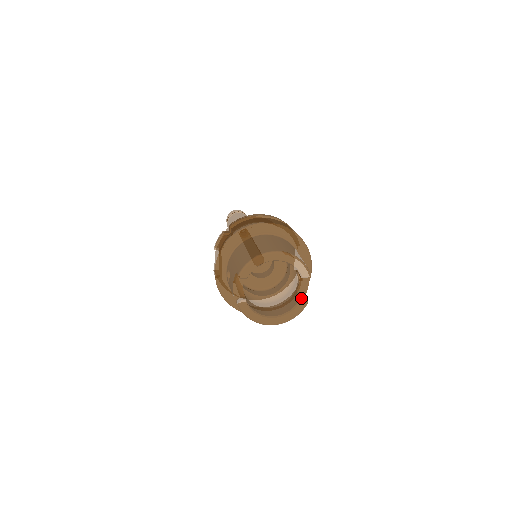
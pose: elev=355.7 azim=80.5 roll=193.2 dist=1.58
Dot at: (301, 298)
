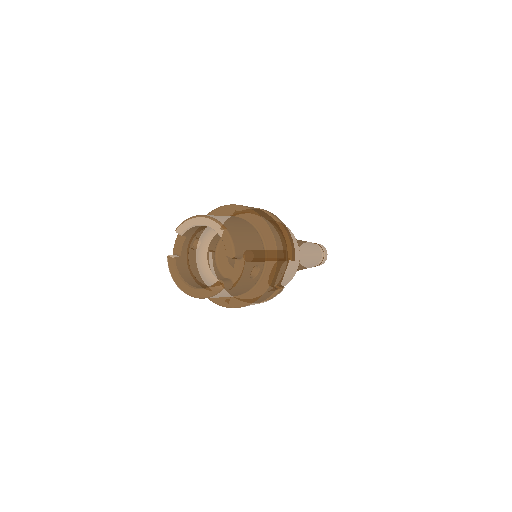
Dot at: (220, 279)
